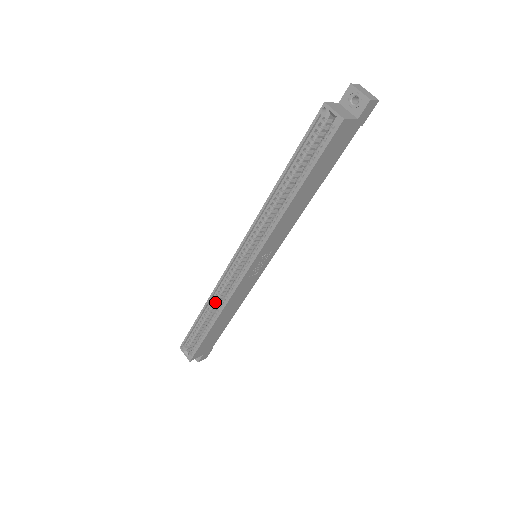
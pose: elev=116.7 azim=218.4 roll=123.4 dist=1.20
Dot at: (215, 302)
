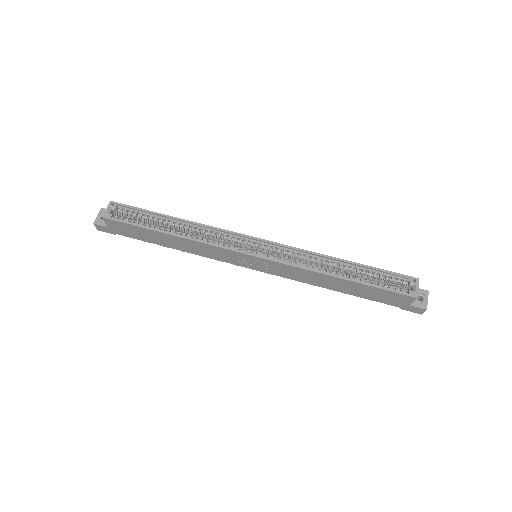
Dot at: (193, 229)
